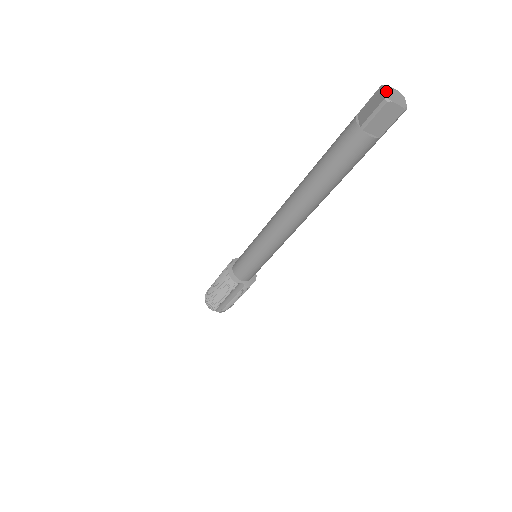
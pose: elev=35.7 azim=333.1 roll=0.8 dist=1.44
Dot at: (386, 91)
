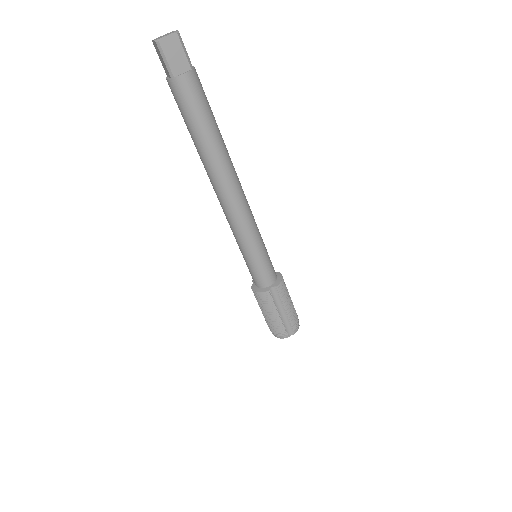
Dot at: (155, 39)
